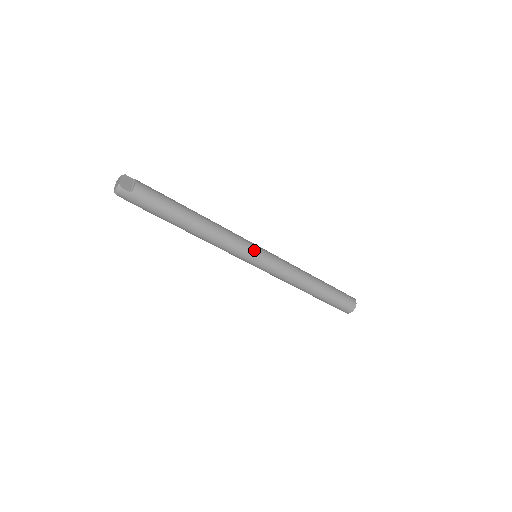
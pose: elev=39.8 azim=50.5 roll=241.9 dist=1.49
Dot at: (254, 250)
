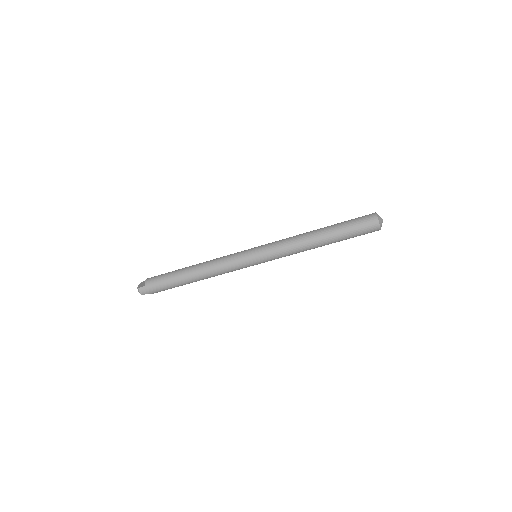
Dot at: (245, 253)
